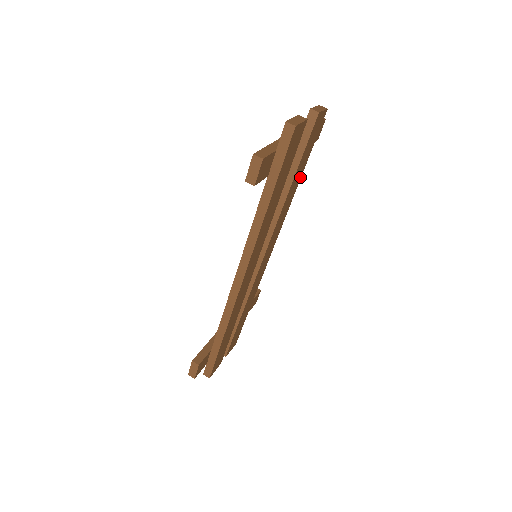
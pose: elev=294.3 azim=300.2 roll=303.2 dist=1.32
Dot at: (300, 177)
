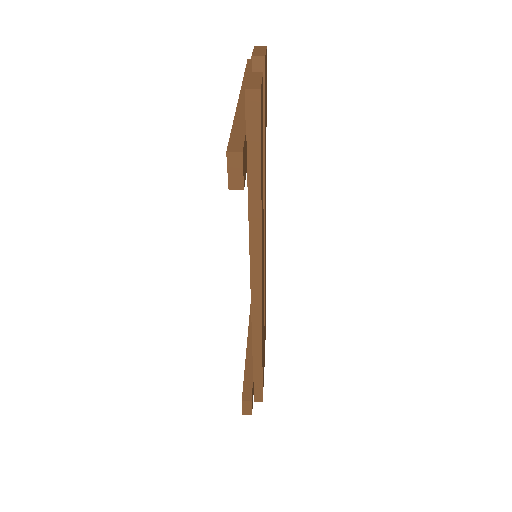
Dot at: occluded
